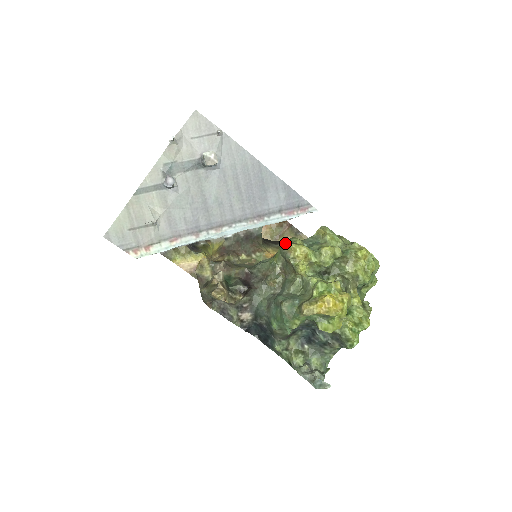
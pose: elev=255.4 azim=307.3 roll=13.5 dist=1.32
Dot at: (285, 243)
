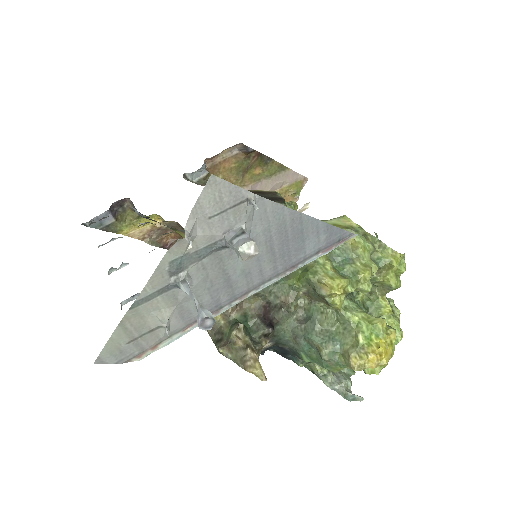
Dot at: (313, 271)
